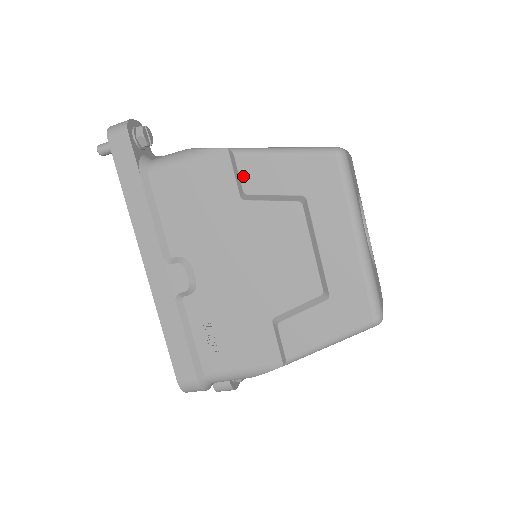
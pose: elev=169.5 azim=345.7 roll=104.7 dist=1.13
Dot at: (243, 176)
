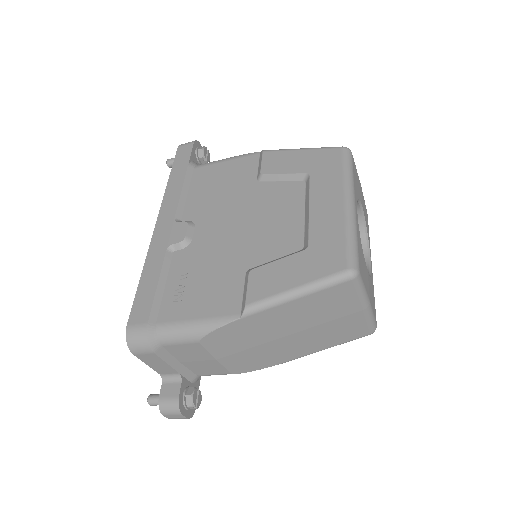
Dot at: (264, 163)
